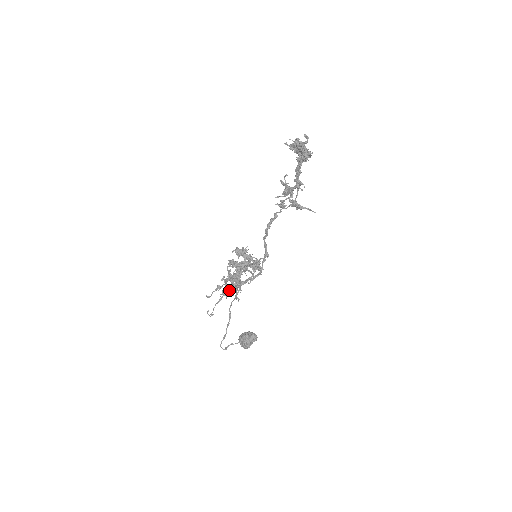
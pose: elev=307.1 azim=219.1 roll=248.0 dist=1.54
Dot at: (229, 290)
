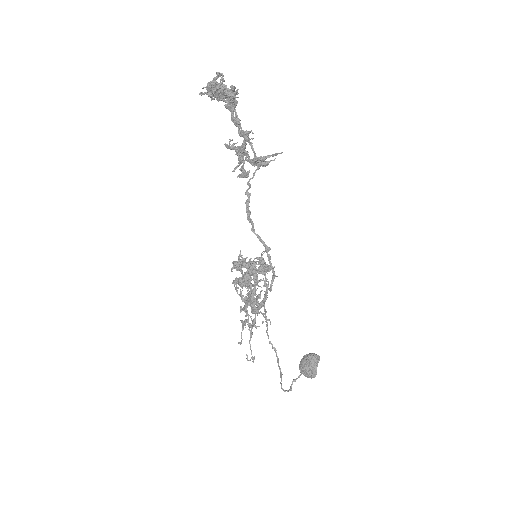
Dot at: (254, 318)
